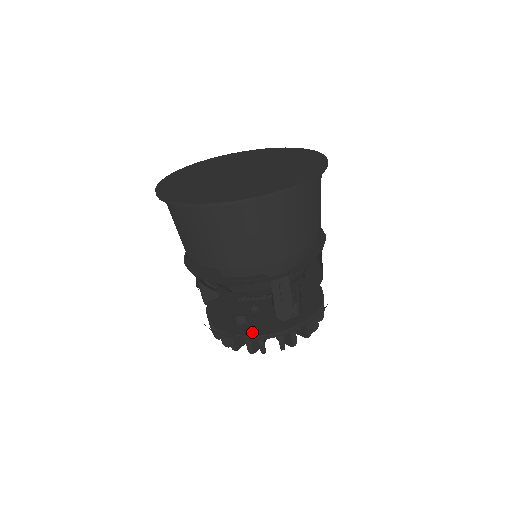
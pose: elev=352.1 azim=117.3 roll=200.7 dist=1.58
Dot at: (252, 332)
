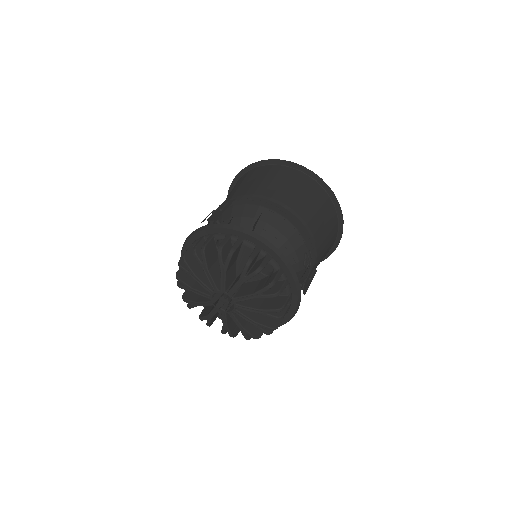
Dot at: occluded
